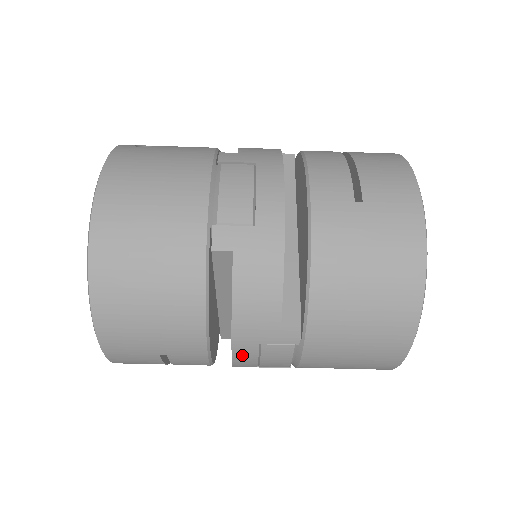
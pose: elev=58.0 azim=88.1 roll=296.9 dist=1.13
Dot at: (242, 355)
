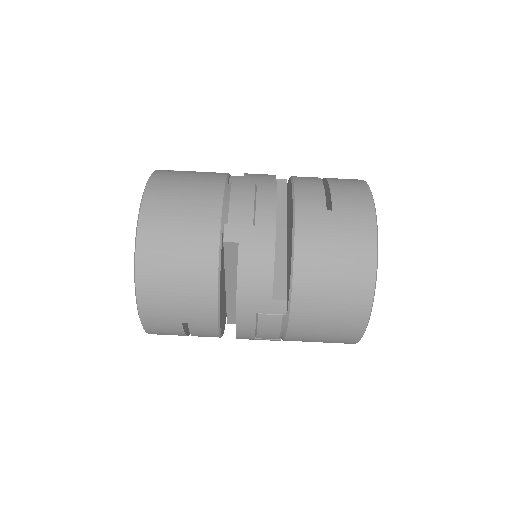
Dot at: (243, 323)
